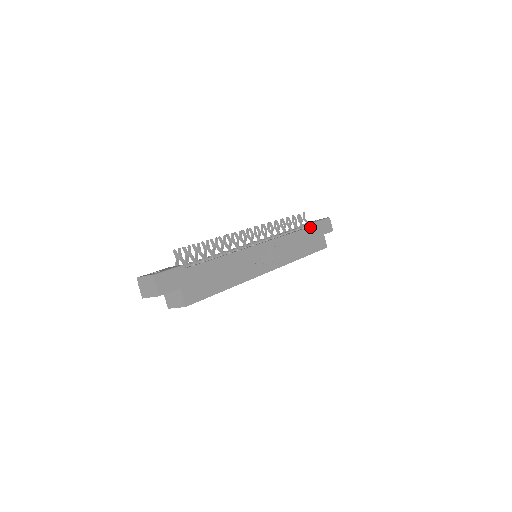
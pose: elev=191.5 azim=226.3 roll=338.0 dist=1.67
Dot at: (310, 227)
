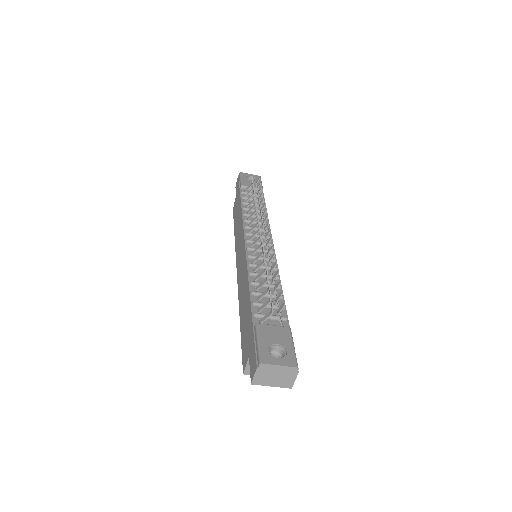
Dot at: (264, 199)
